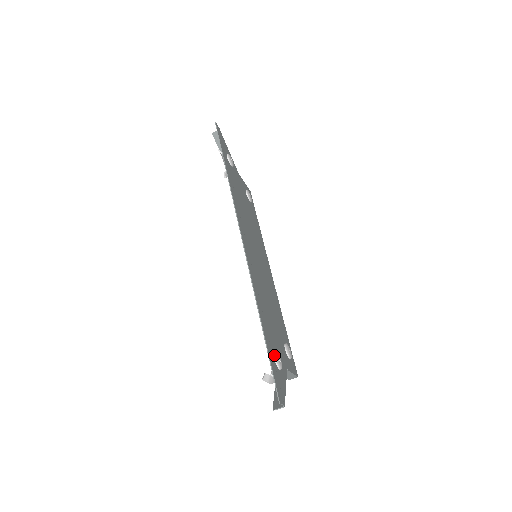
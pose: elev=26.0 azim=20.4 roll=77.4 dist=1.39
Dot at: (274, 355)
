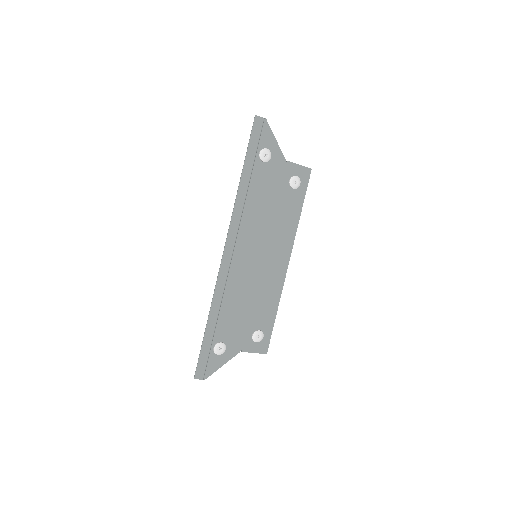
Dot at: (214, 345)
